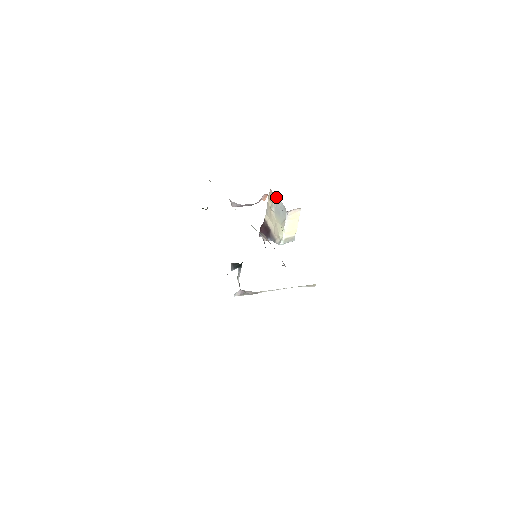
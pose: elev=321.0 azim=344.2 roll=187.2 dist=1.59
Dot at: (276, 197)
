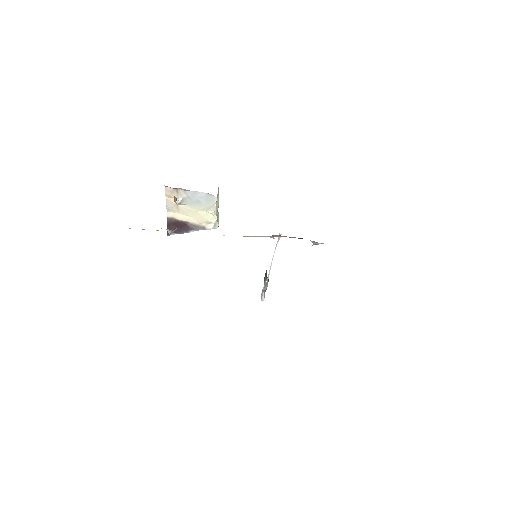
Dot at: (184, 190)
